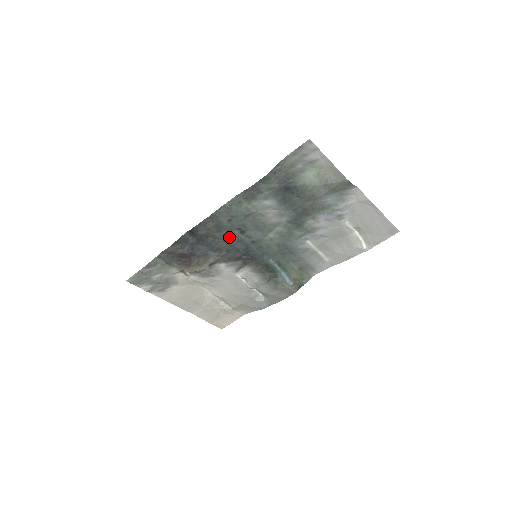
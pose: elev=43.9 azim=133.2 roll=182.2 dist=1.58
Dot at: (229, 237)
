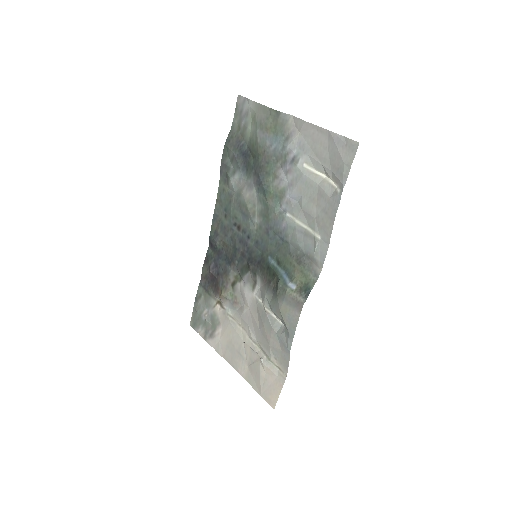
Dot at: (234, 240)
